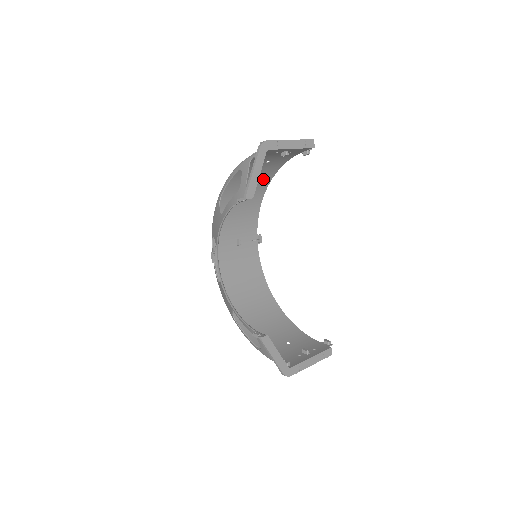
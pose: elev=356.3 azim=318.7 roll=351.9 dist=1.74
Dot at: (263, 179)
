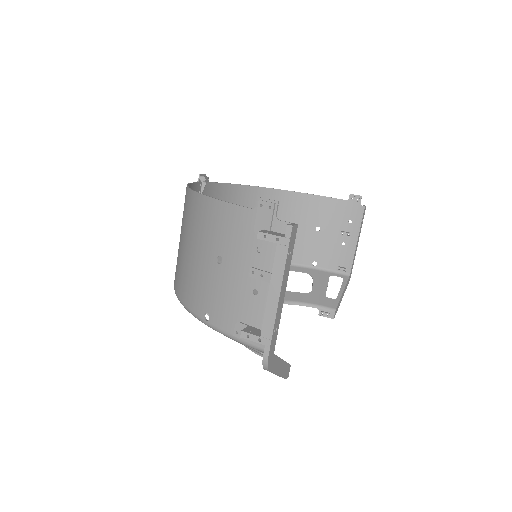
Dot at: (194, 217)
